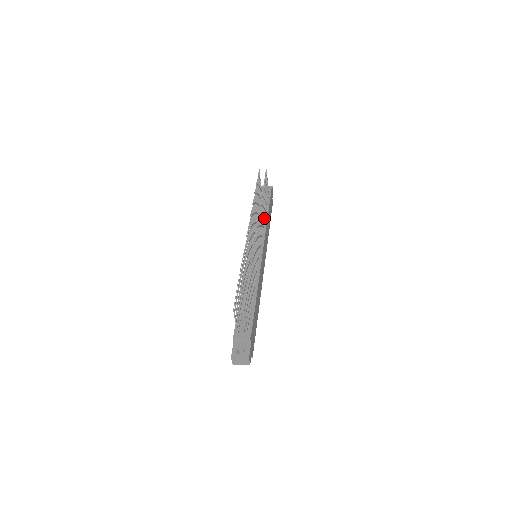
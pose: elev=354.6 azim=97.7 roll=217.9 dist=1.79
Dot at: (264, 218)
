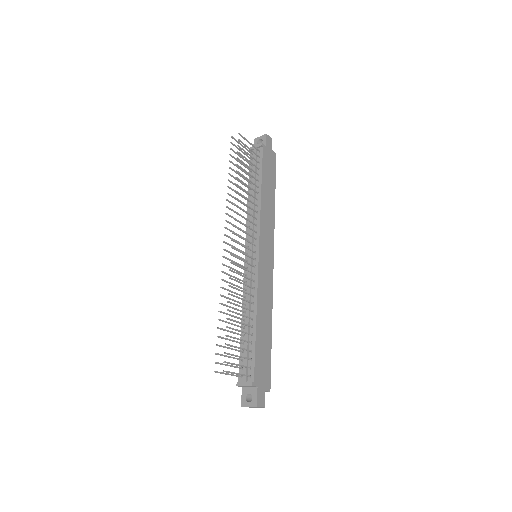
Dot at: (256, 198)
